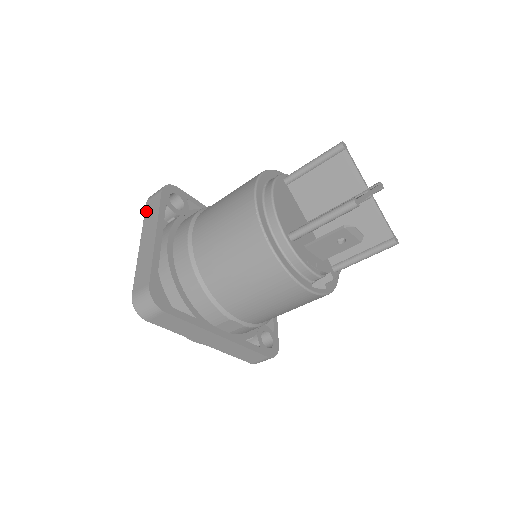
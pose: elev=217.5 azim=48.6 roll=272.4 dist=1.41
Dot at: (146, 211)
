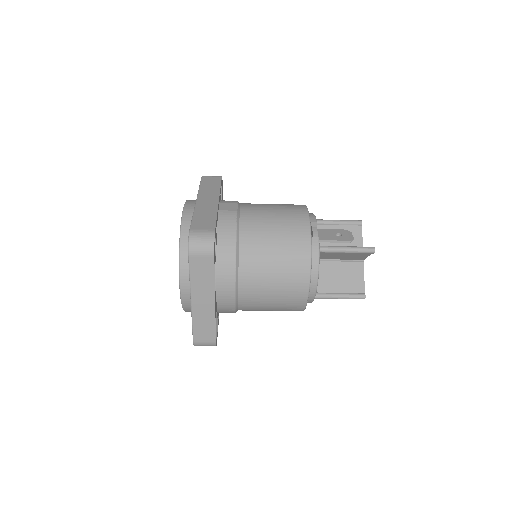
Dot at: (192, 268)
